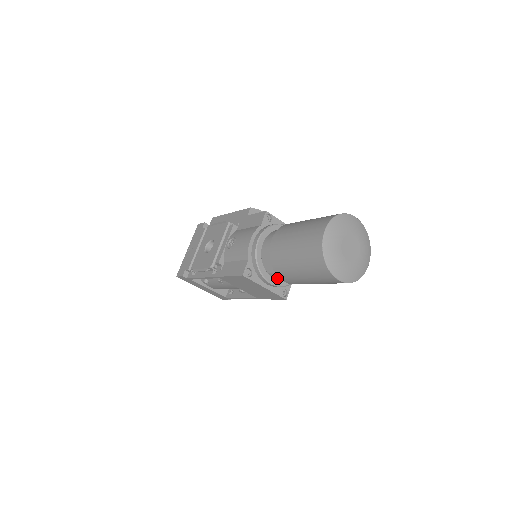
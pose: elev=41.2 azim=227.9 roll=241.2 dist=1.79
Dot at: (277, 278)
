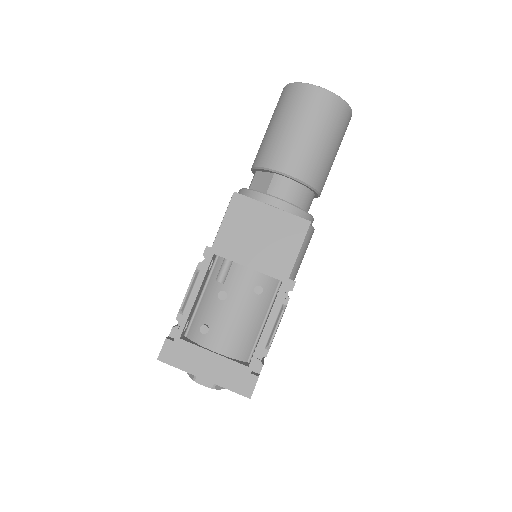
Dot at: (280, 193)
